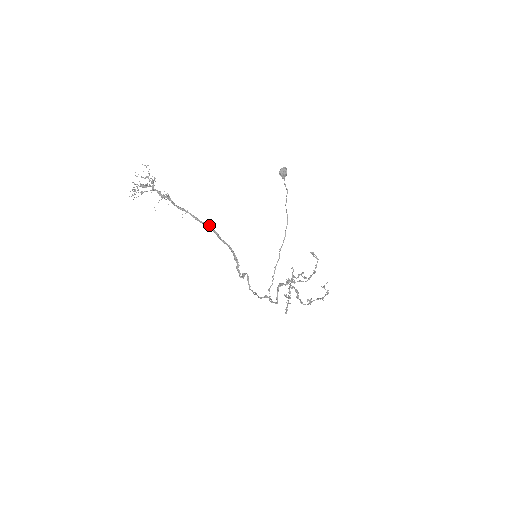
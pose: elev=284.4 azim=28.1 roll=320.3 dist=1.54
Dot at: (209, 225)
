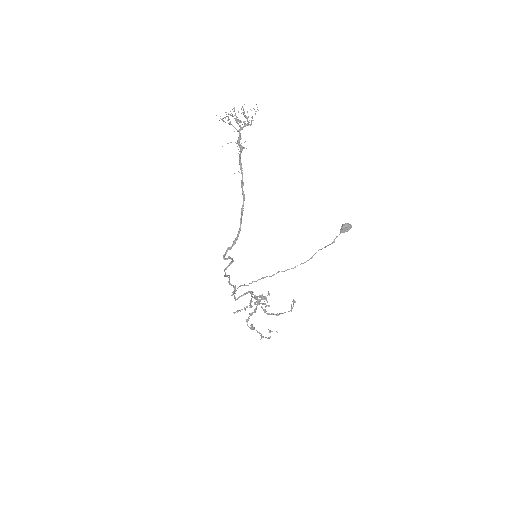
Dot at: occluded
